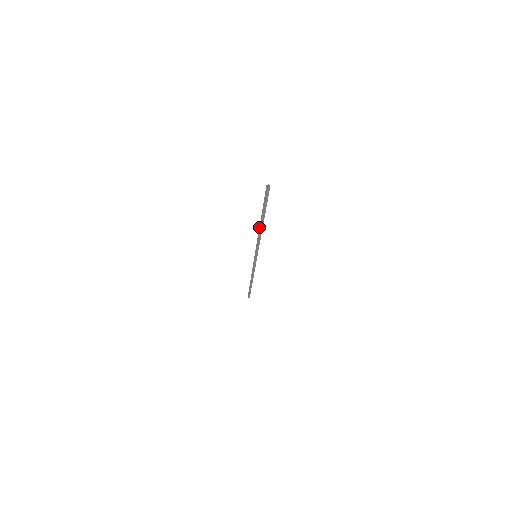
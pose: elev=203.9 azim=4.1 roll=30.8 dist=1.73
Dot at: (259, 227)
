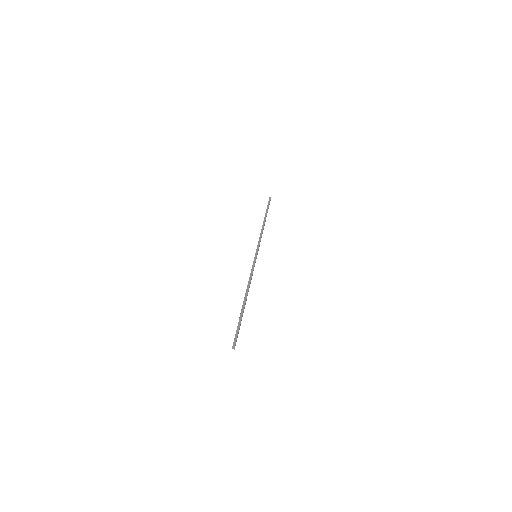
Dot at: (245, 295)
